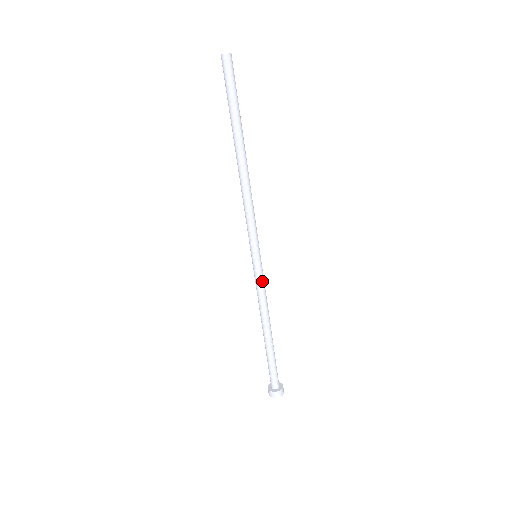
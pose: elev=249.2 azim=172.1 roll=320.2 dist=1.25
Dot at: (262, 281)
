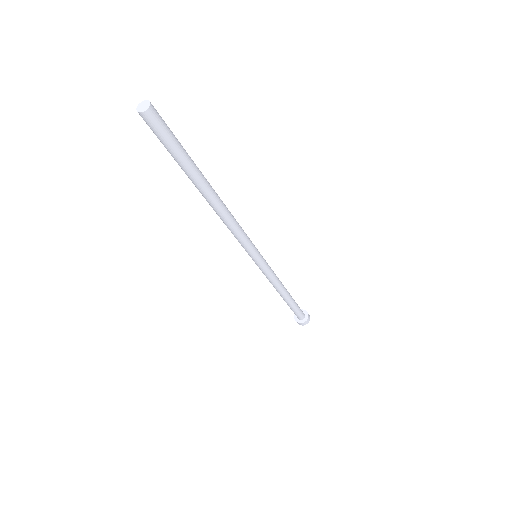
Dot at: (267, 272)
